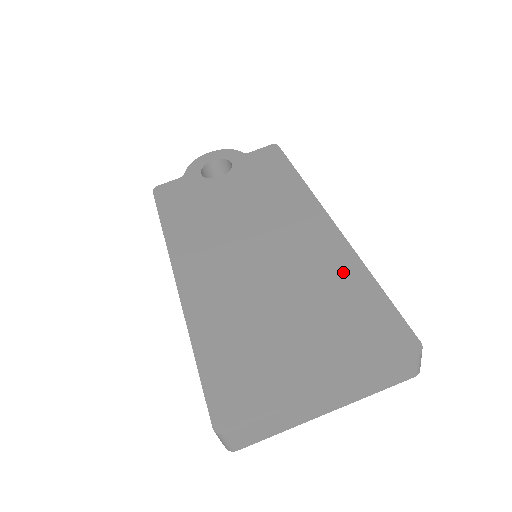
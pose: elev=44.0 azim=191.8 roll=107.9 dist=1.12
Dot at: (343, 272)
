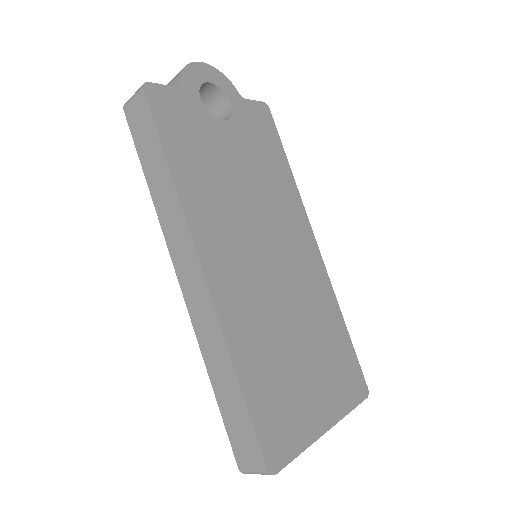
Dot at: (329, 310)
